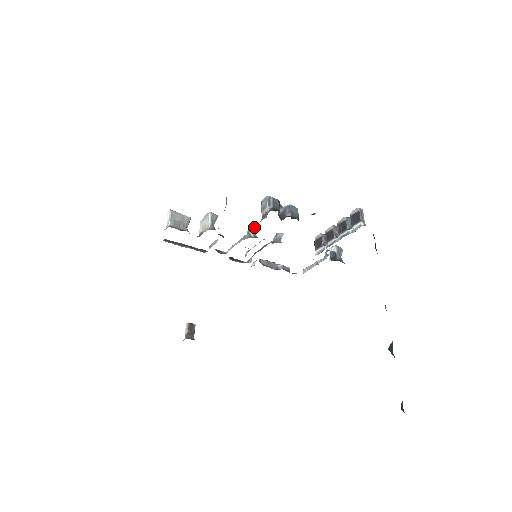
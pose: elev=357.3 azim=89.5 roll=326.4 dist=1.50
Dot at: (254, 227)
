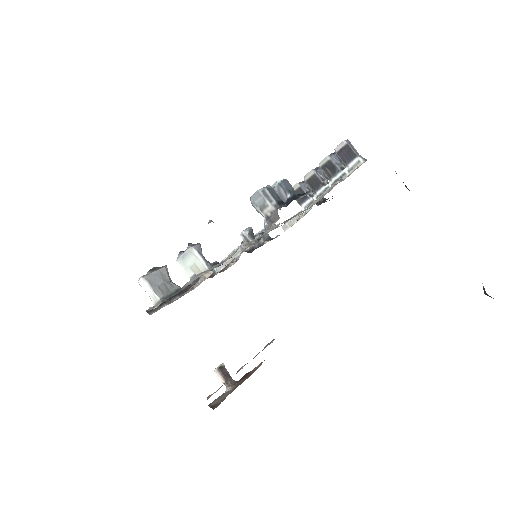
Dot at: (249, 230)
